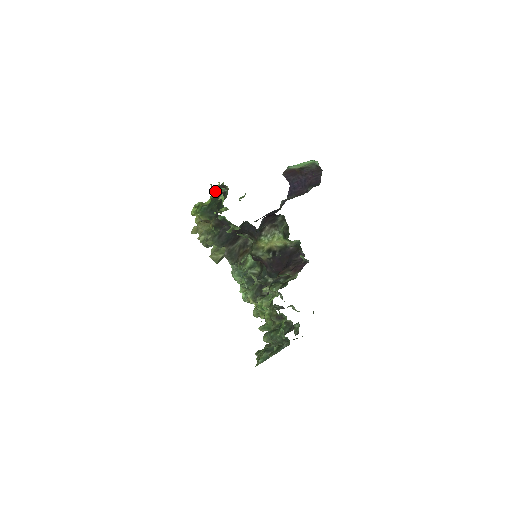
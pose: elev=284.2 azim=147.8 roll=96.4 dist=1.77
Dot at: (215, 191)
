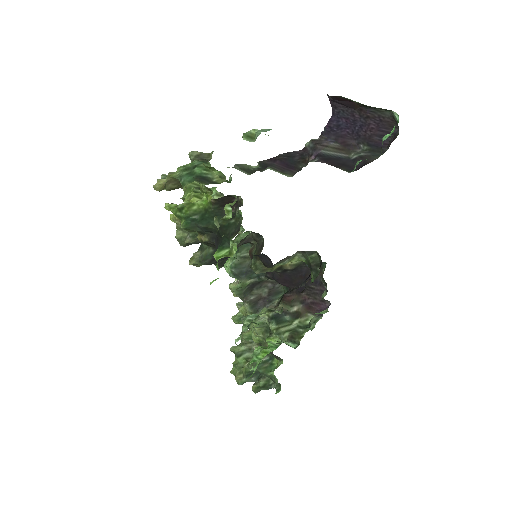
Dot at: (217, 201)
